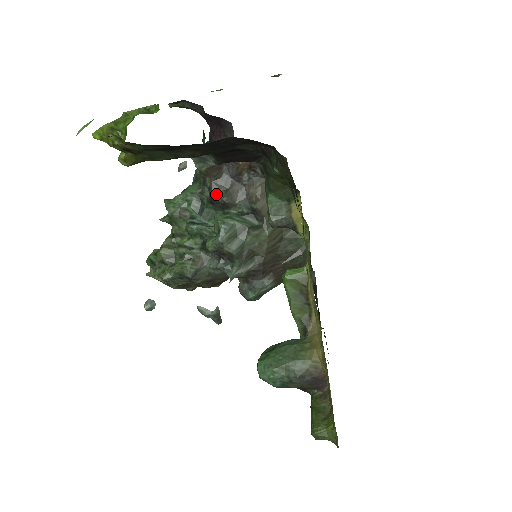
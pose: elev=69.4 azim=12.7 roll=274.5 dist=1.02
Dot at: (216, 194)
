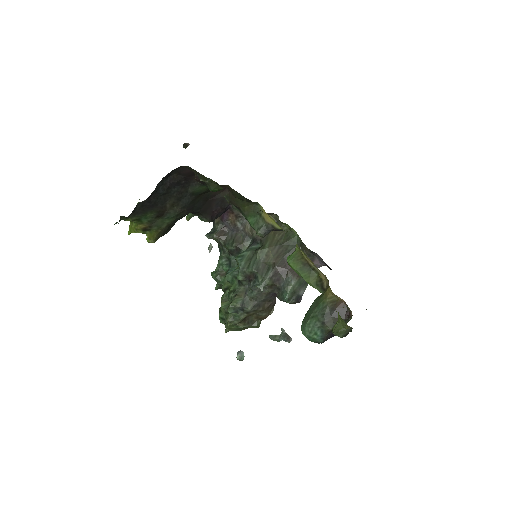
Dot at: (229, 246)
